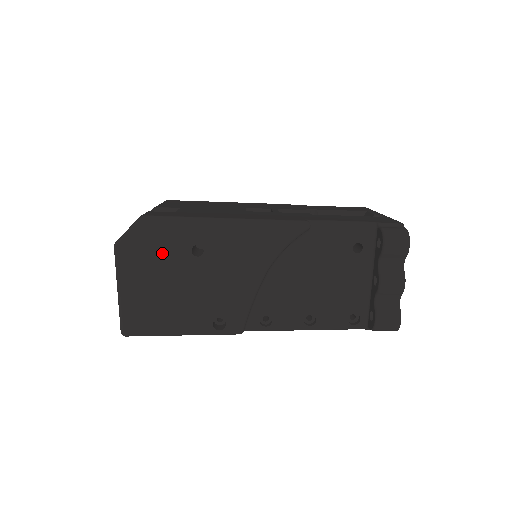
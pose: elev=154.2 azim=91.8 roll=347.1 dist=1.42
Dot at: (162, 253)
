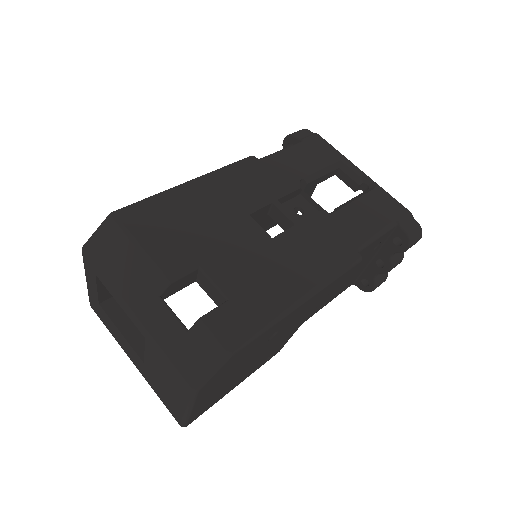
Dot at: (241, 361)
